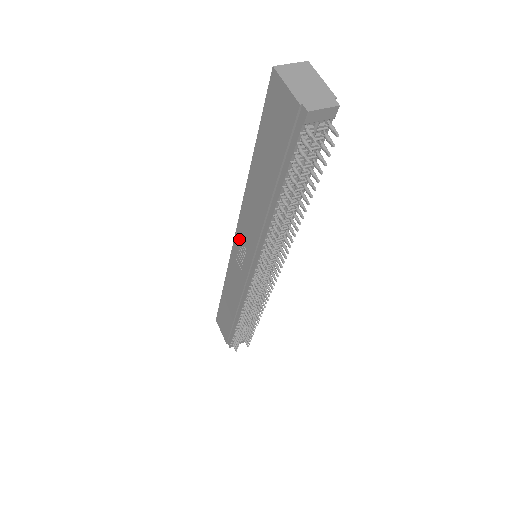
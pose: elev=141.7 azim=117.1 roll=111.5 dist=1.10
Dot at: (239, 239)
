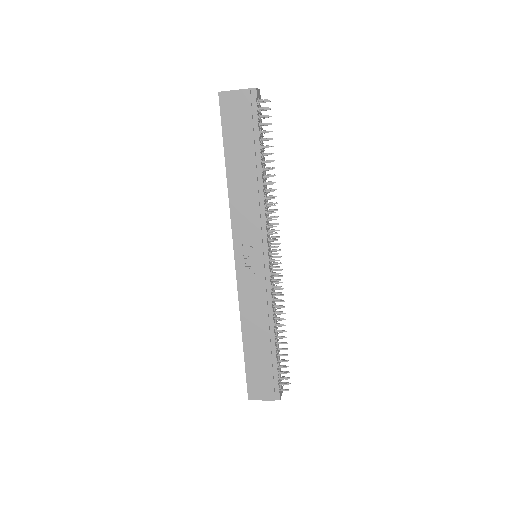
Dot at: (240, 248)
